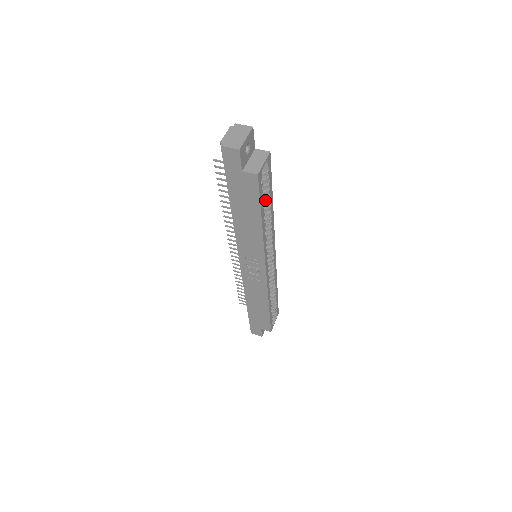
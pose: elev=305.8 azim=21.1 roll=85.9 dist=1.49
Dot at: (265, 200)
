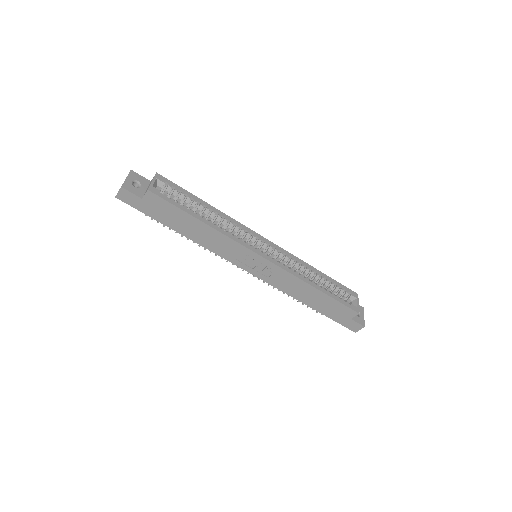
Dot at: (196, 206)
